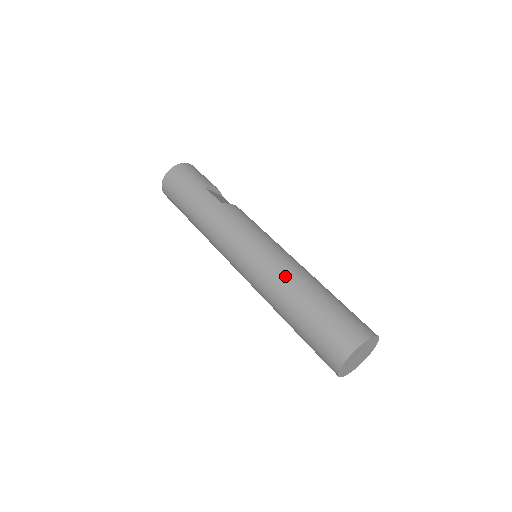
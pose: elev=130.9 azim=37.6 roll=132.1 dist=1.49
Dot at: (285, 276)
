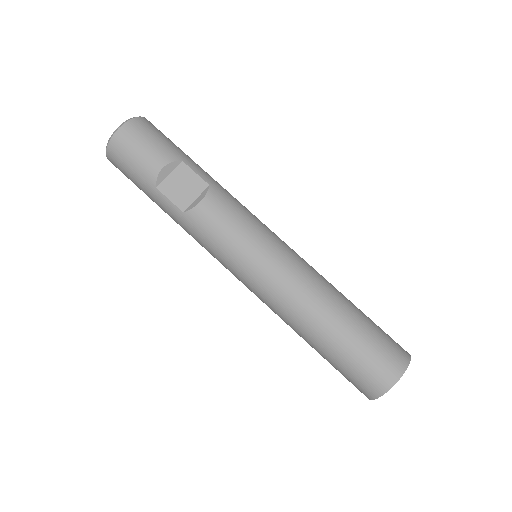
Dot at: (286, 318)
